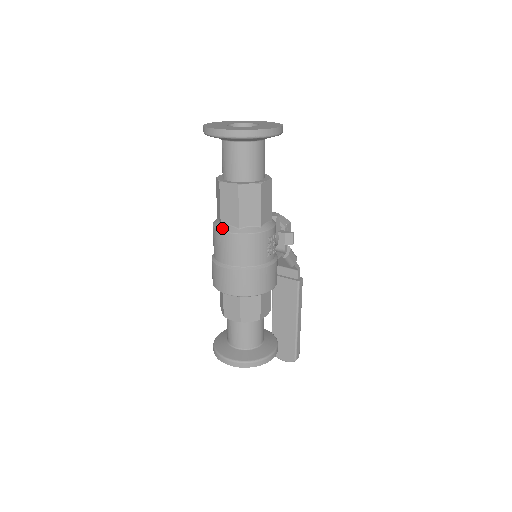
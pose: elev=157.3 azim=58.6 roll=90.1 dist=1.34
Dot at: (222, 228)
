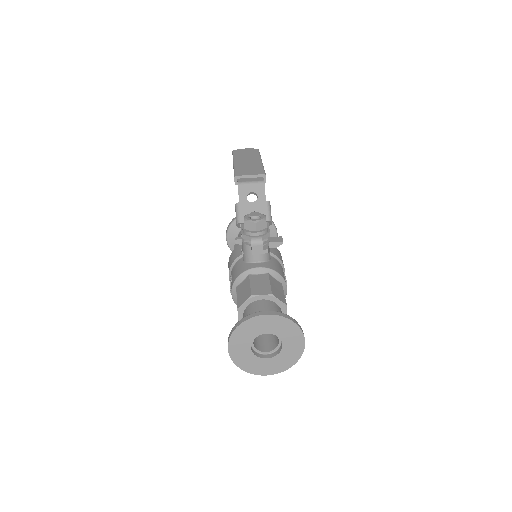
Dot at: occluded
